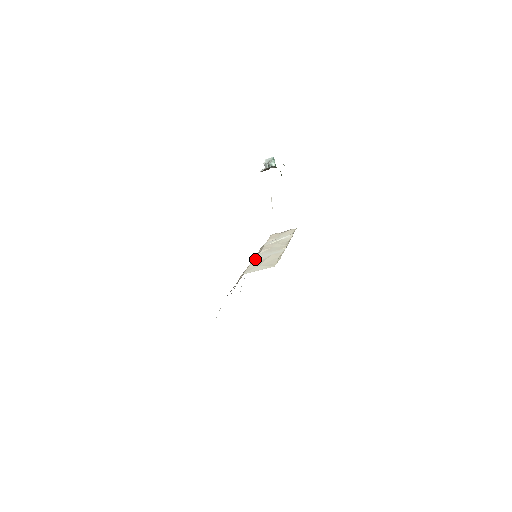
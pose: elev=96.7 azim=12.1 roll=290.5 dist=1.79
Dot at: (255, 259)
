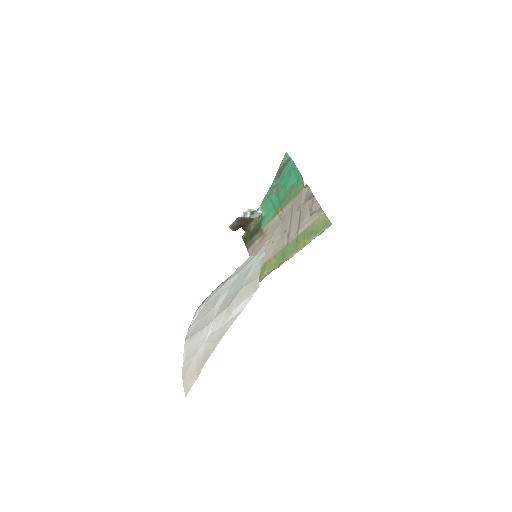
Dot at: occluded
